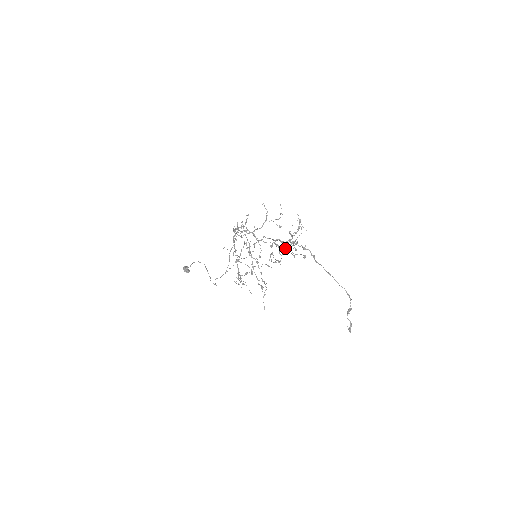
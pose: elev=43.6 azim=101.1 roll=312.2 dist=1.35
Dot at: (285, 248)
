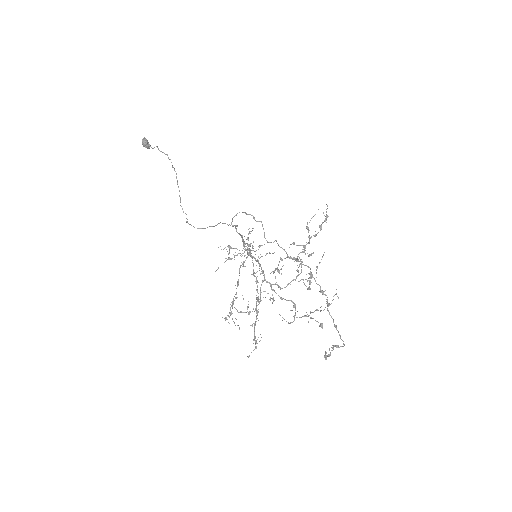
Dot at: occluded
